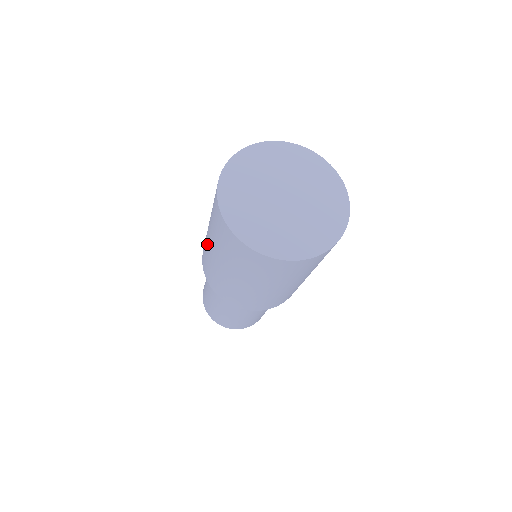
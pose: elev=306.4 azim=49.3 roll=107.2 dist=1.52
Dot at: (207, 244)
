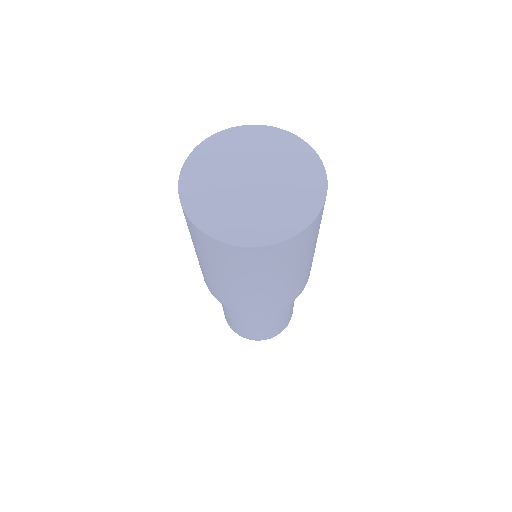
Dot at: occluded
